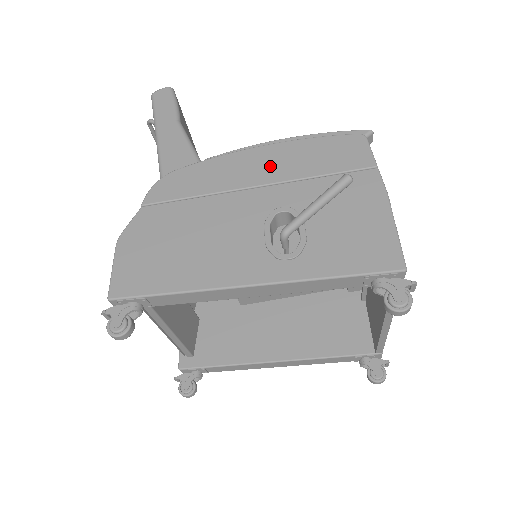
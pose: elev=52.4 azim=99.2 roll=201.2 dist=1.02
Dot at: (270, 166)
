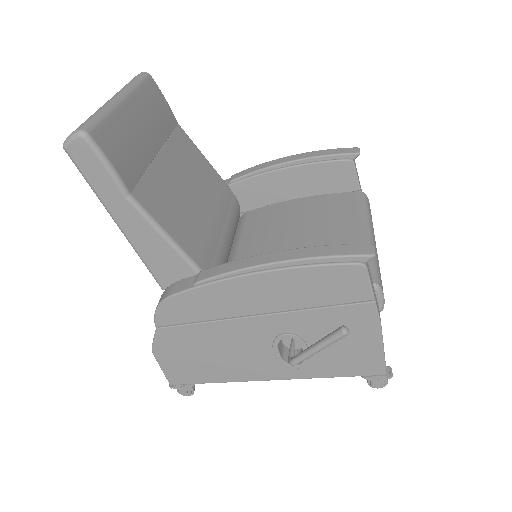
Dot at: (266, 297)
